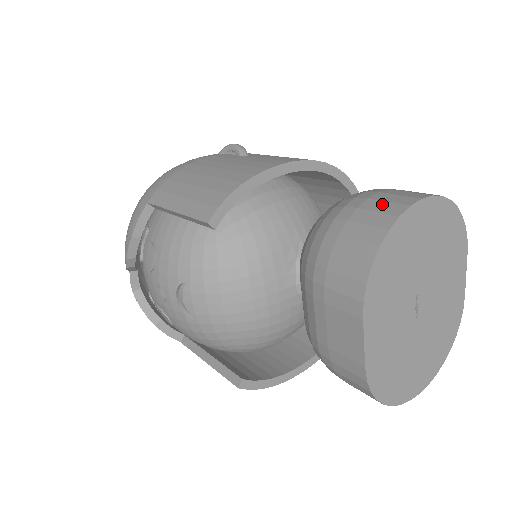
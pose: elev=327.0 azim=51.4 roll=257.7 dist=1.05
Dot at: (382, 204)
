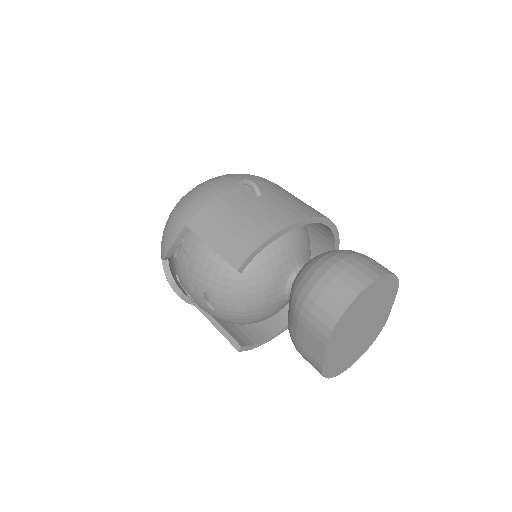
Dot at: (350, 279)
